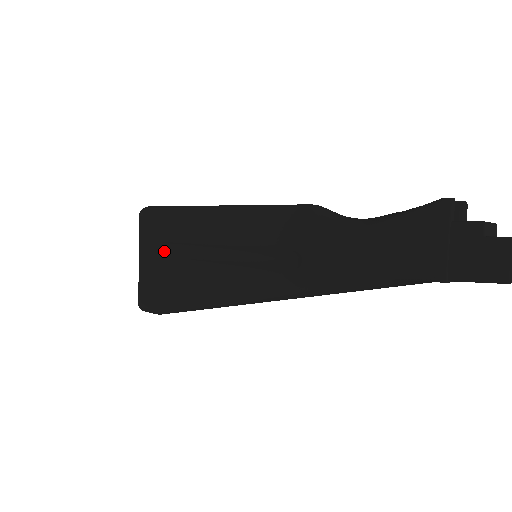
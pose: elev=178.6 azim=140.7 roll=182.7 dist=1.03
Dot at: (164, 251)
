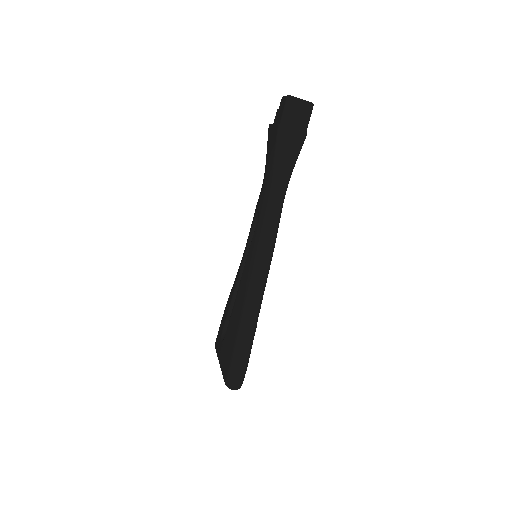
Dot at: occluded
